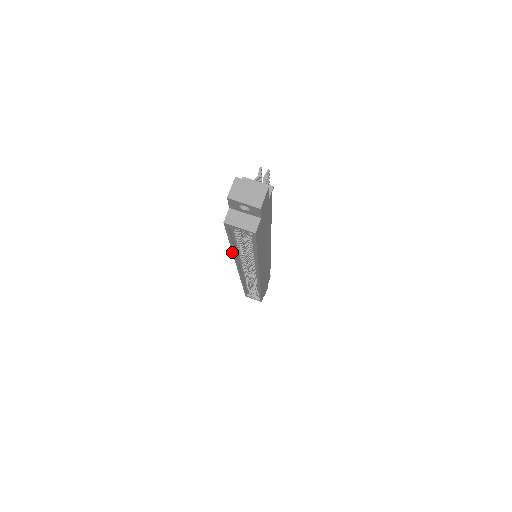
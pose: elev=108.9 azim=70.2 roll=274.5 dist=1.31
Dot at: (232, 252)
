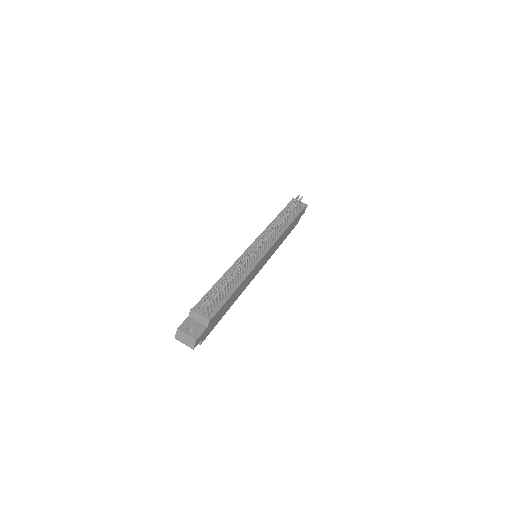
Dot at: occluded
